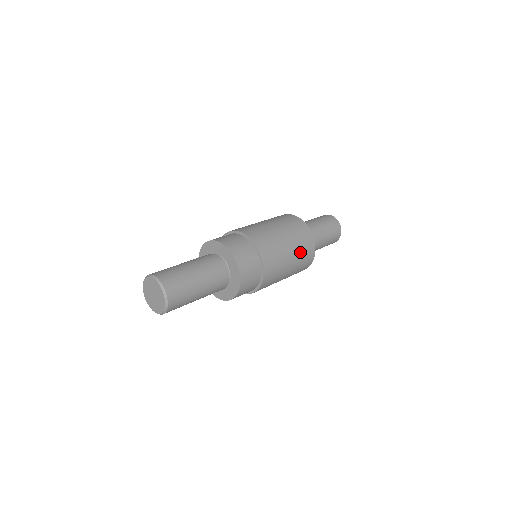
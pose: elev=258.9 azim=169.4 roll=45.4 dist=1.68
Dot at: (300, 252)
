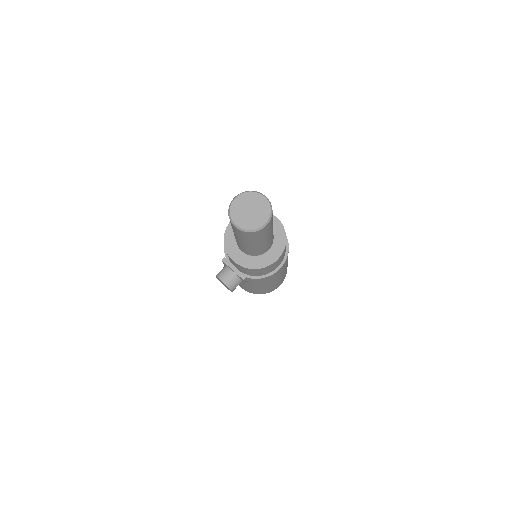
Dot at: occluded
